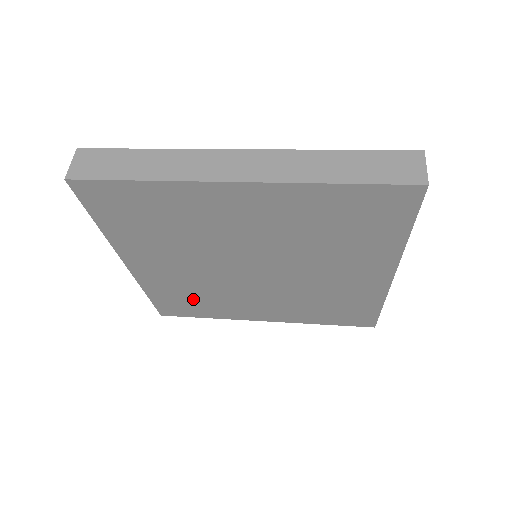
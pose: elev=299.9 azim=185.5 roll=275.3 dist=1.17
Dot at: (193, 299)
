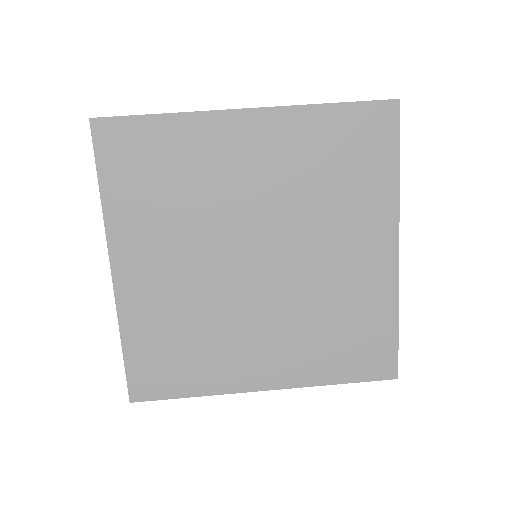
Dot at: (180, 345)
